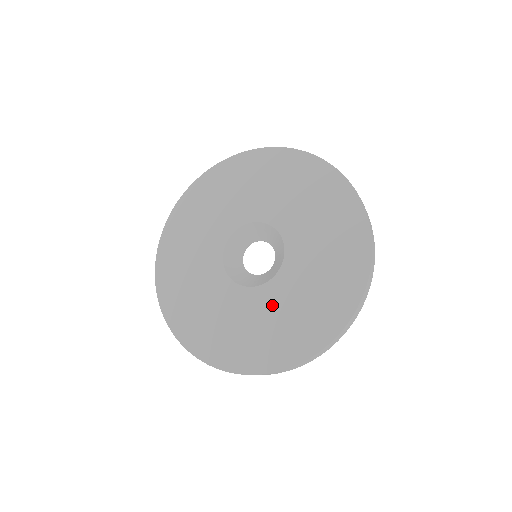
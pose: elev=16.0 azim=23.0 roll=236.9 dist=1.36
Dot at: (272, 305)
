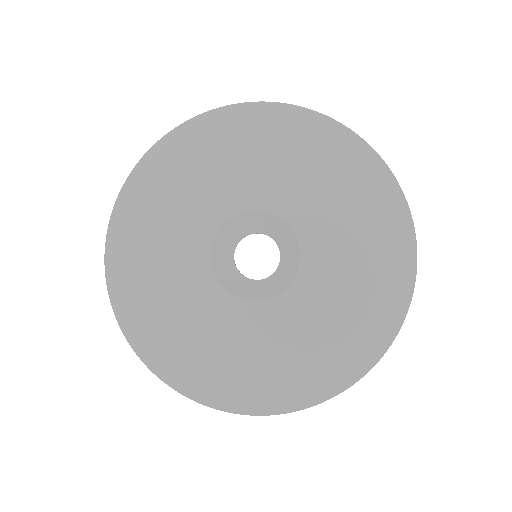
Dot at: (322, 294)
